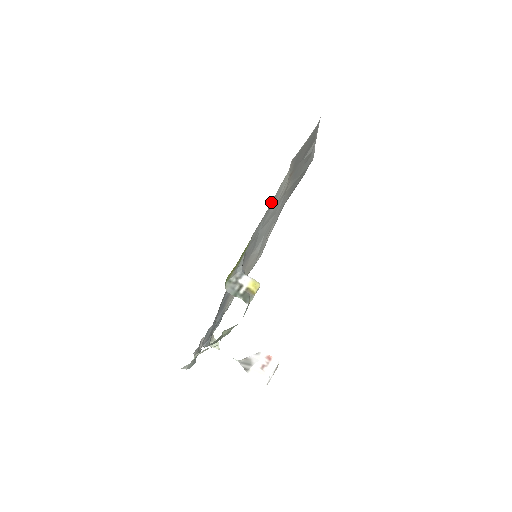
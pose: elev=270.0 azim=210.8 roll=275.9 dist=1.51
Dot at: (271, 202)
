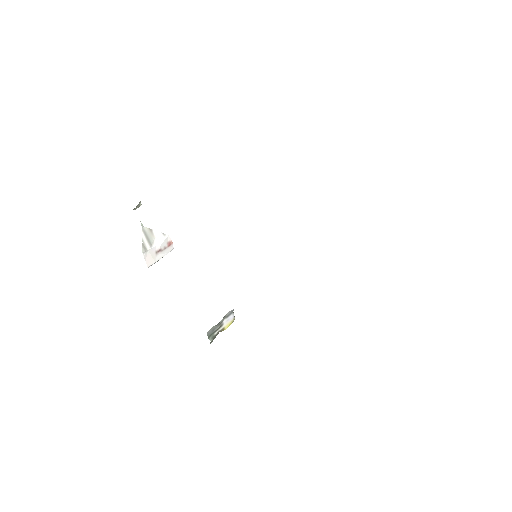
Dot at: occluded
